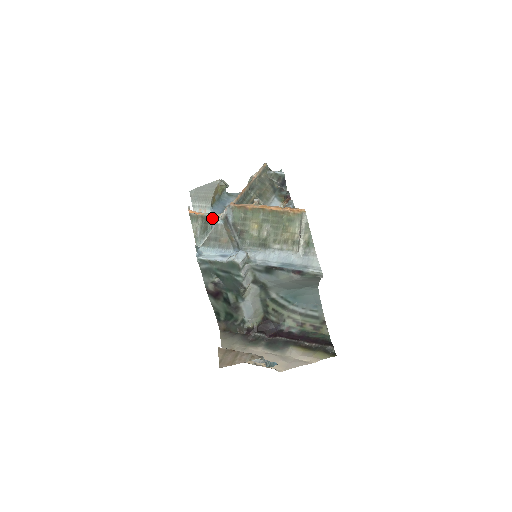
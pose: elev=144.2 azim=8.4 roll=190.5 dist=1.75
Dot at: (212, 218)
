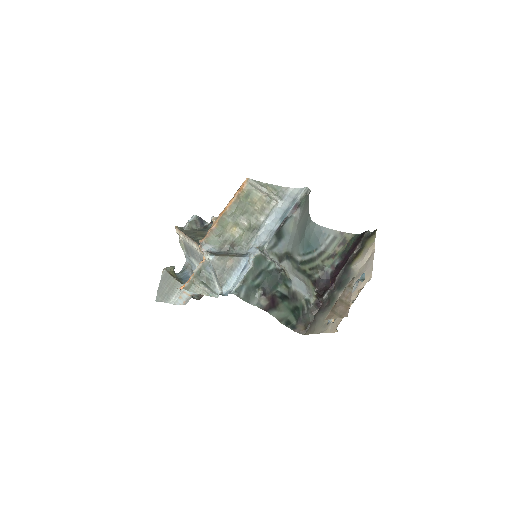
Dot at: (202, 268)
